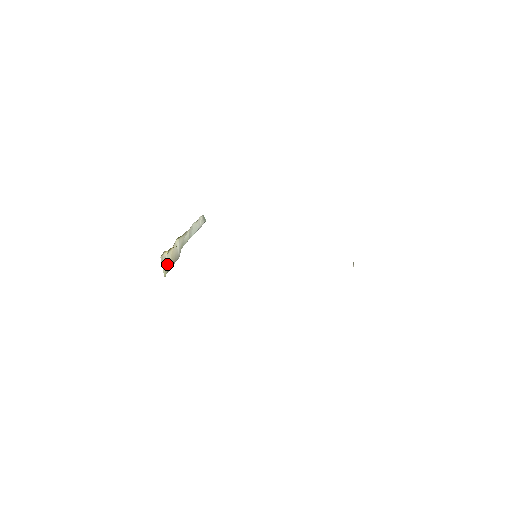
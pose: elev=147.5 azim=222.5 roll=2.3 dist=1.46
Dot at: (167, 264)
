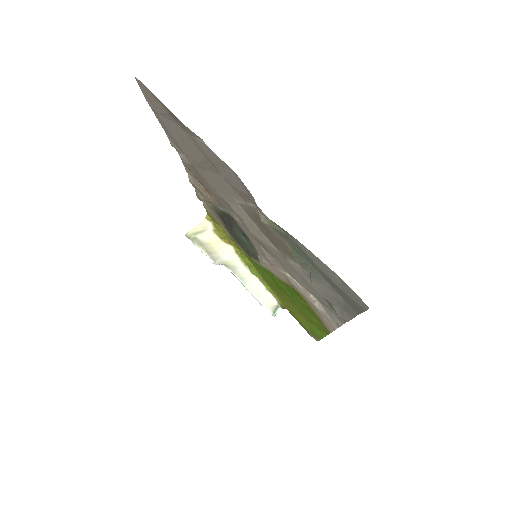
Dot at: (201, 235)
